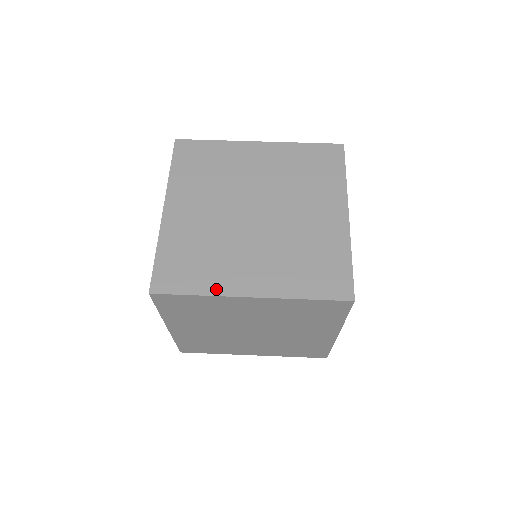
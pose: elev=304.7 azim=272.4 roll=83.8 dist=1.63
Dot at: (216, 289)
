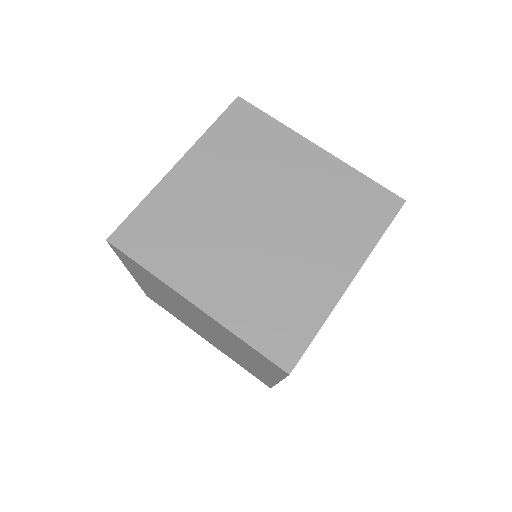
Dot at: (324, 307)
